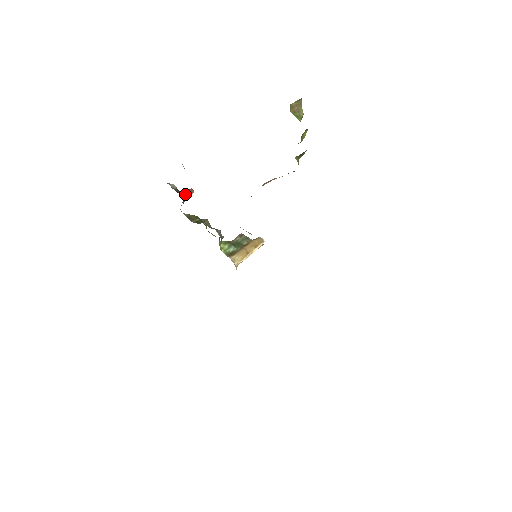
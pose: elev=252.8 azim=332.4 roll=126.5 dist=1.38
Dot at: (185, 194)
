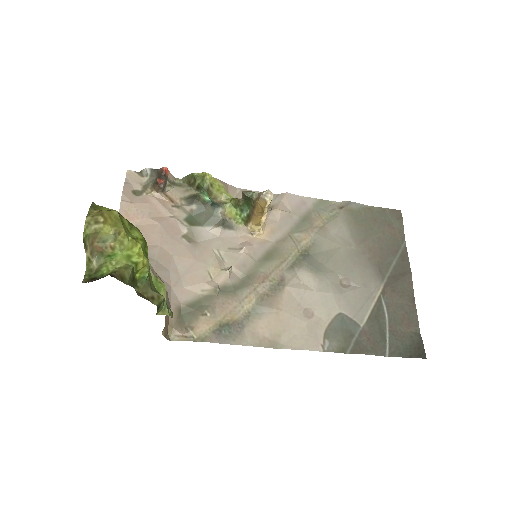
Dot at: (158, 191)
